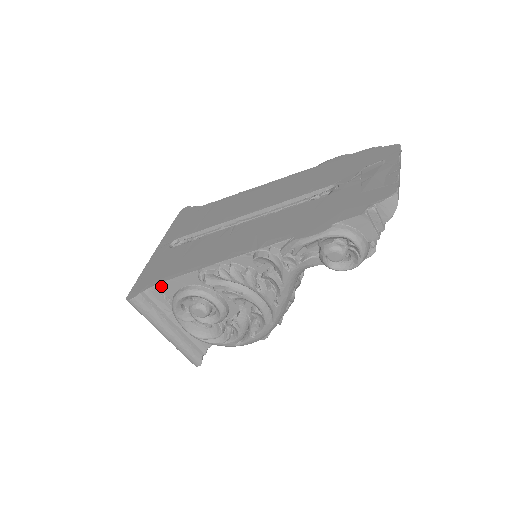
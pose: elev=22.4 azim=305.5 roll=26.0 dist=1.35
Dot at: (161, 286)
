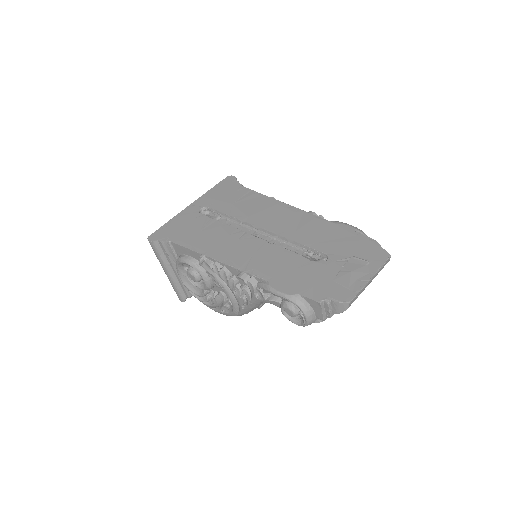
Dot at: (174, 245)
